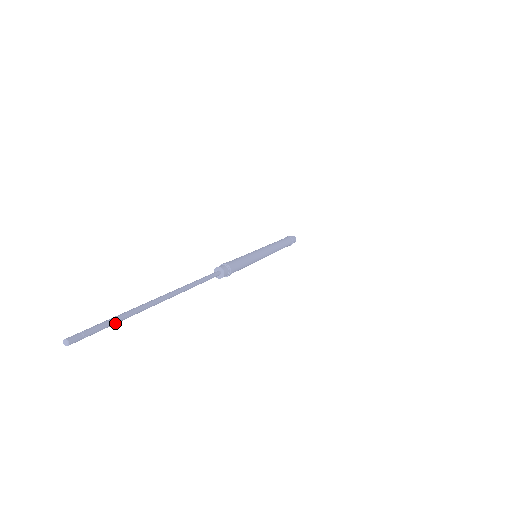
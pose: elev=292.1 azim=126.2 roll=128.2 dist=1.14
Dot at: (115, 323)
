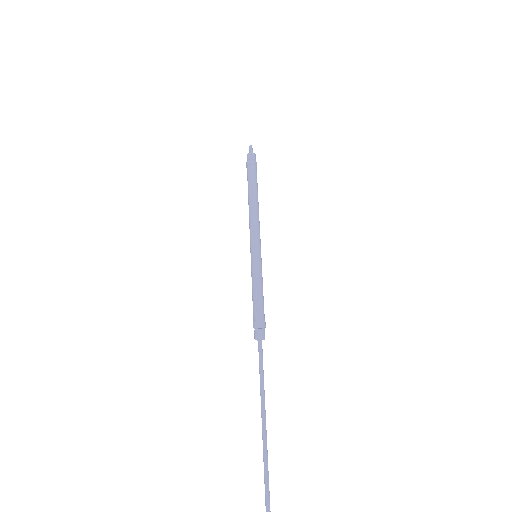
Dot at: occluded
